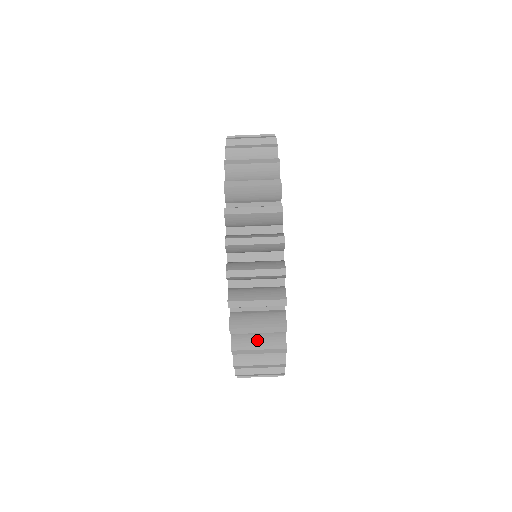
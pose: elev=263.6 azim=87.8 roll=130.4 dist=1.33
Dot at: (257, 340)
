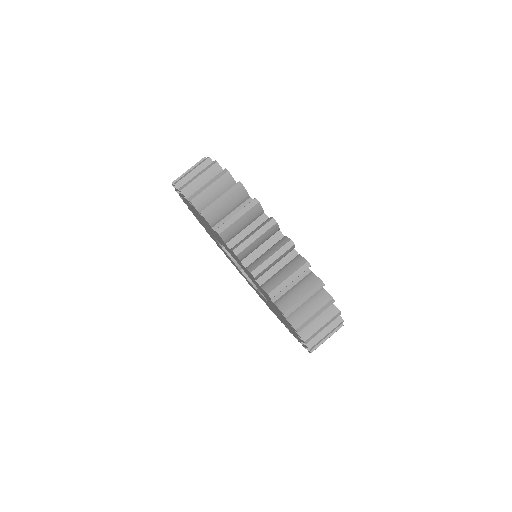
Dot at: (282, 274)
